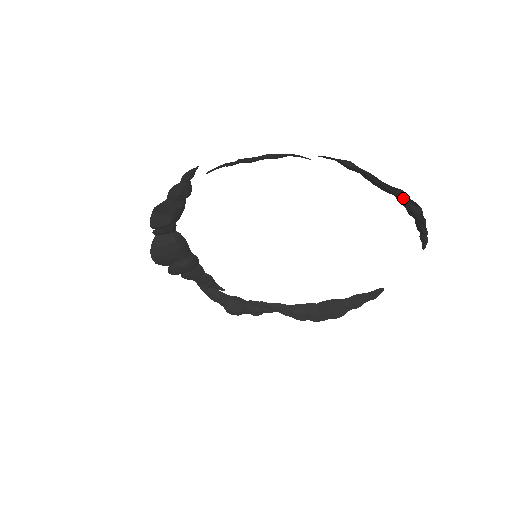
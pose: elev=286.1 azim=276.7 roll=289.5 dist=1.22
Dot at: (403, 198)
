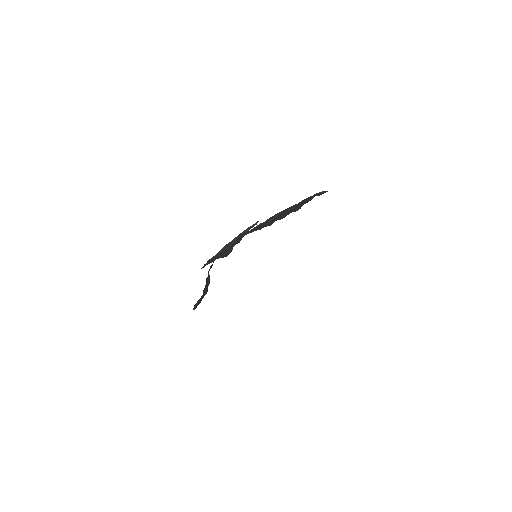
Dot at: occluded
